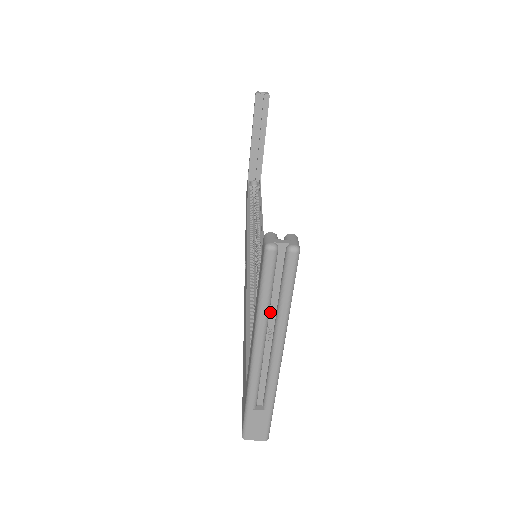
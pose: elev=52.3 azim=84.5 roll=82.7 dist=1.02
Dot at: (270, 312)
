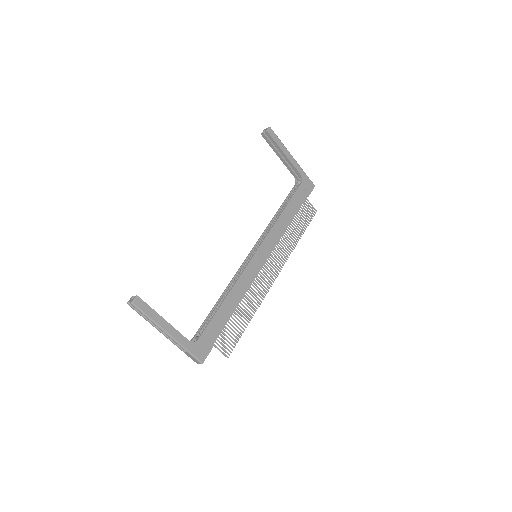
Dot at: occluded
